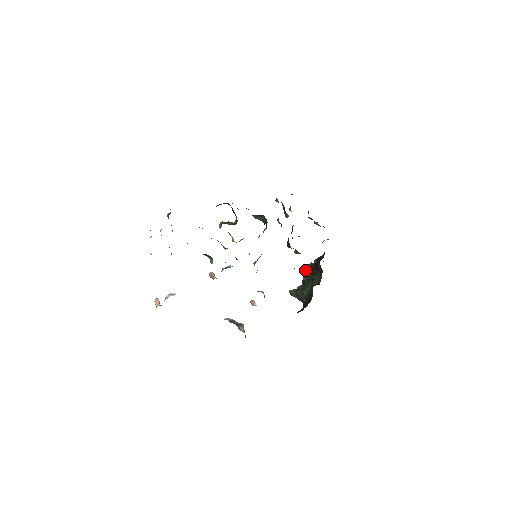
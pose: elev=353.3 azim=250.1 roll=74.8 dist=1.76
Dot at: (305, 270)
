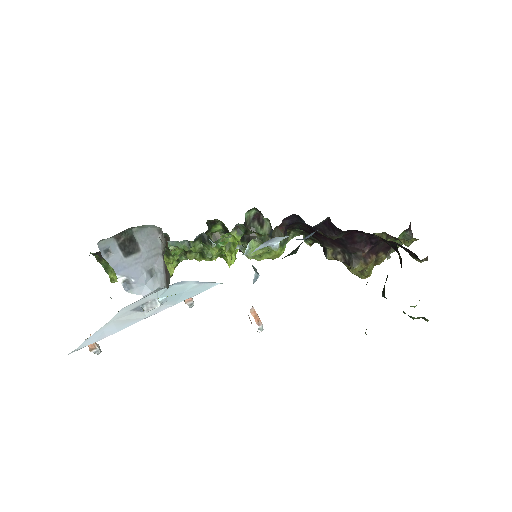
Dot at: occluded
